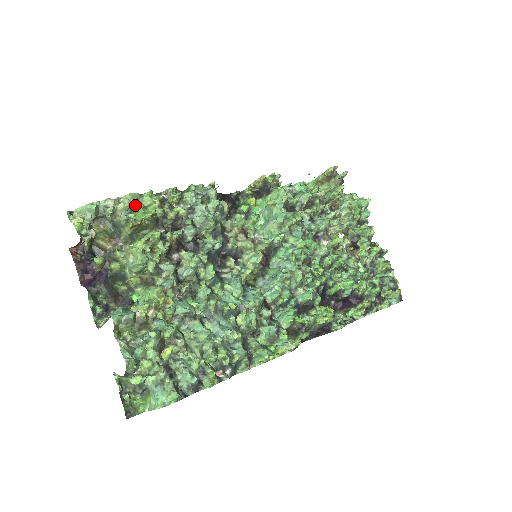
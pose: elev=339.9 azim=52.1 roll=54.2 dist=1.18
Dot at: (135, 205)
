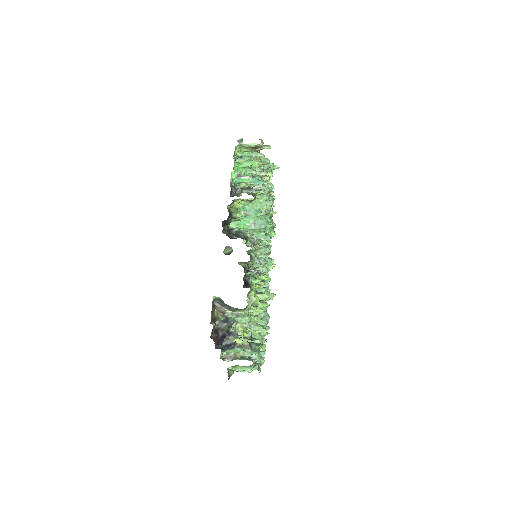
Dot at: (249, 292)
